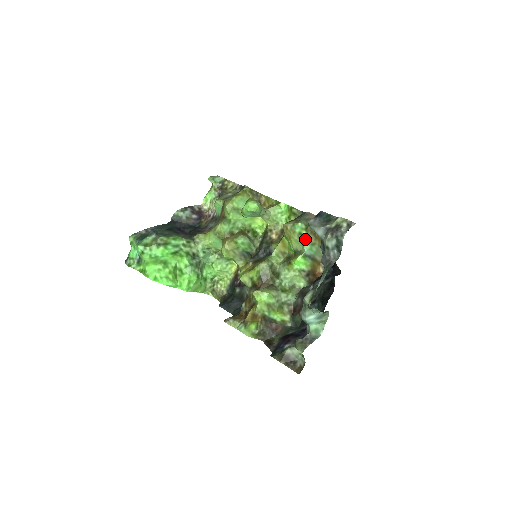
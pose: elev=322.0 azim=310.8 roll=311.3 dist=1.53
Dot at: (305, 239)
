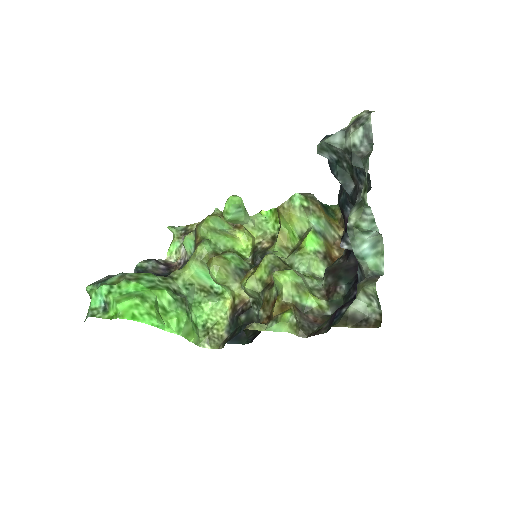
Dot at: (309, 212)
